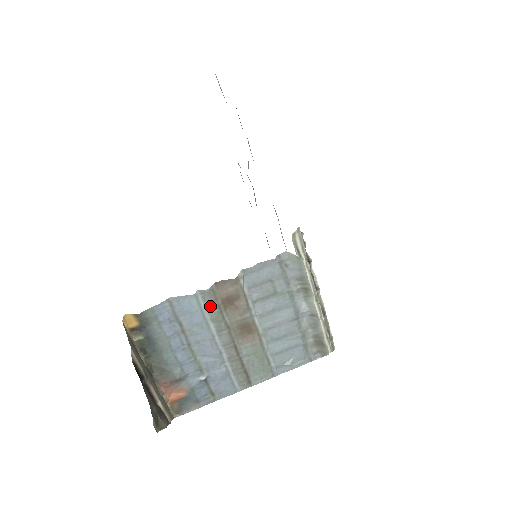
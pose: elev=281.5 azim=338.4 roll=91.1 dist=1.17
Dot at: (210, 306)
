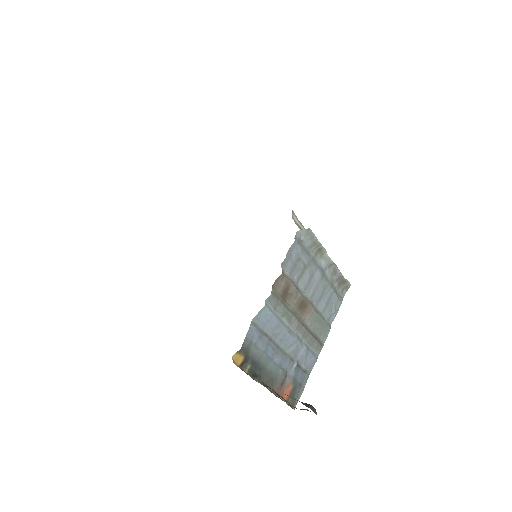
Dot at: (277, 306)
